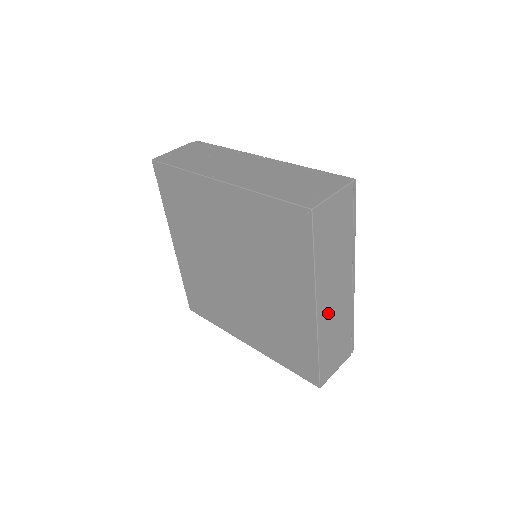
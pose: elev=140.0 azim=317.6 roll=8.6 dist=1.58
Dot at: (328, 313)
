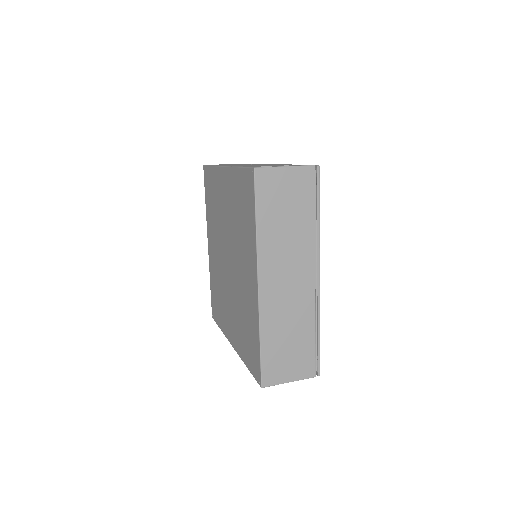
Dot at: (276, 296)
